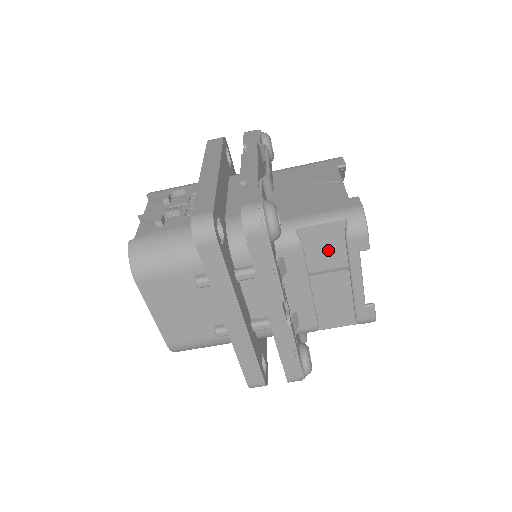
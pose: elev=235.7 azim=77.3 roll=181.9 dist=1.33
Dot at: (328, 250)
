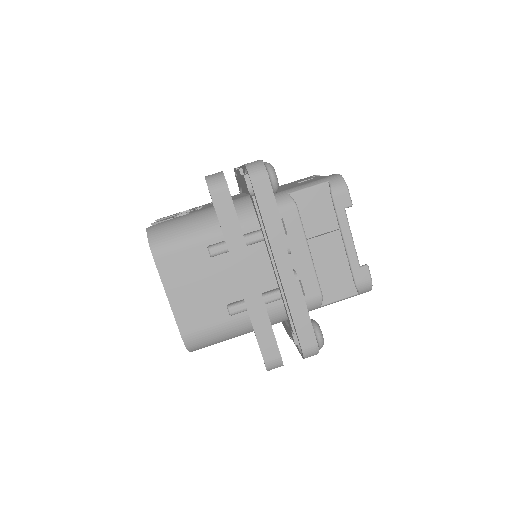
Dot at: (319, 214)
